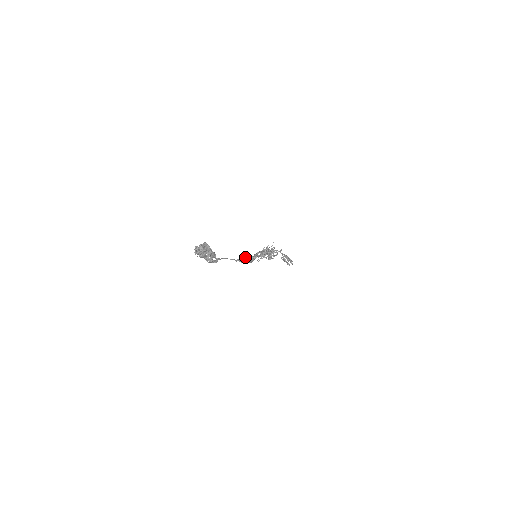
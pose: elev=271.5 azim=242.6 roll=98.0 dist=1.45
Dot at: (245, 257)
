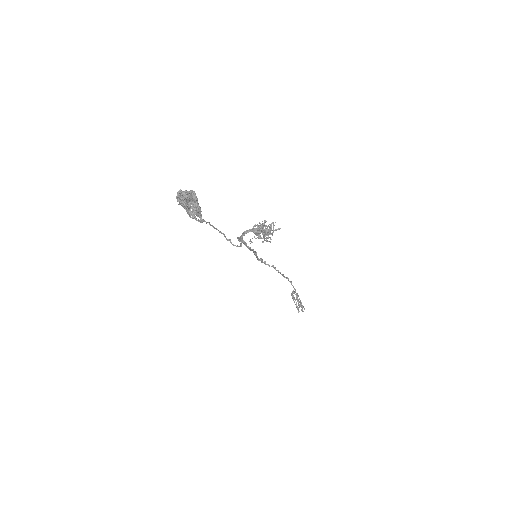
Dot at: occluded
